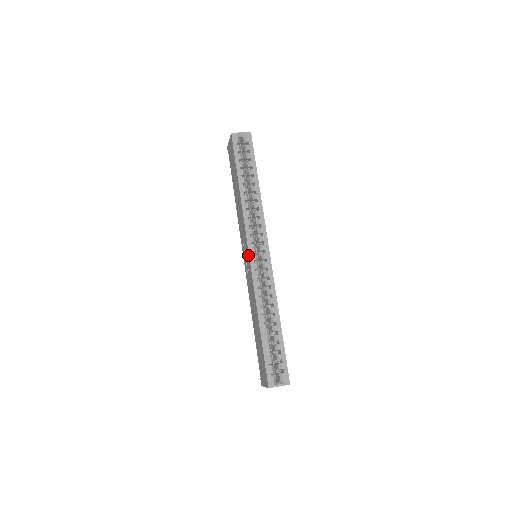
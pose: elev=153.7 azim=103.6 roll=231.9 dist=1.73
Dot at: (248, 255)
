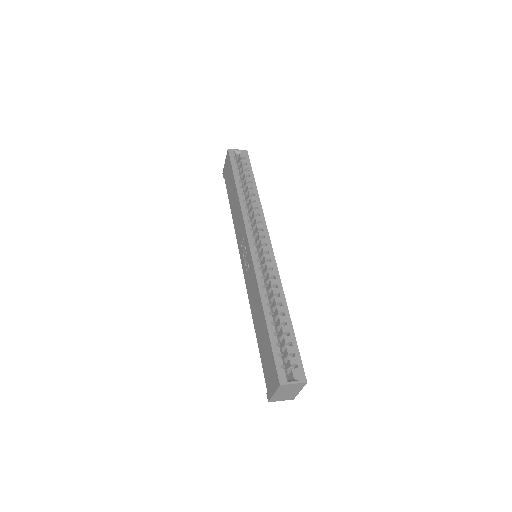
Dot at: (248, 247)
